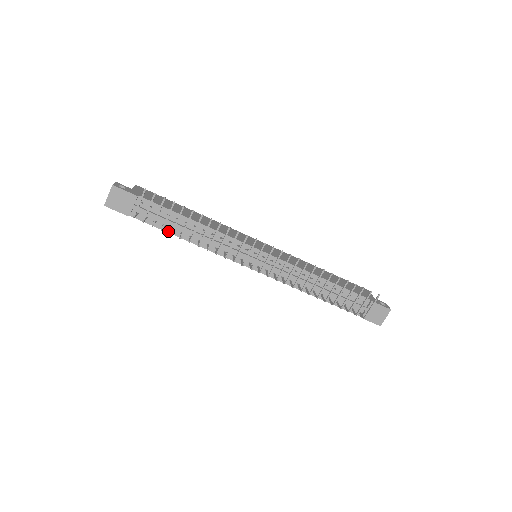
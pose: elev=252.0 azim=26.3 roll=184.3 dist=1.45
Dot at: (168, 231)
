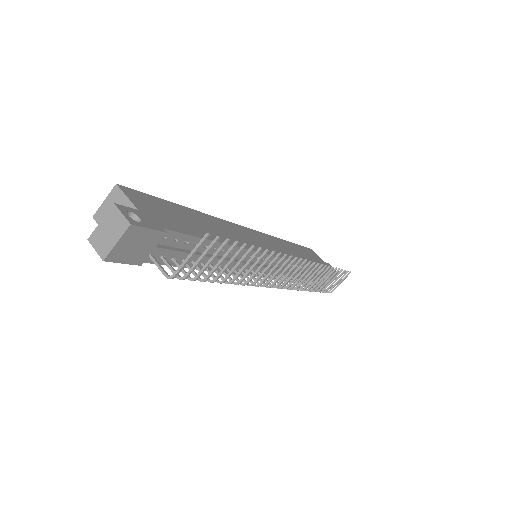
Dot at: occluded
